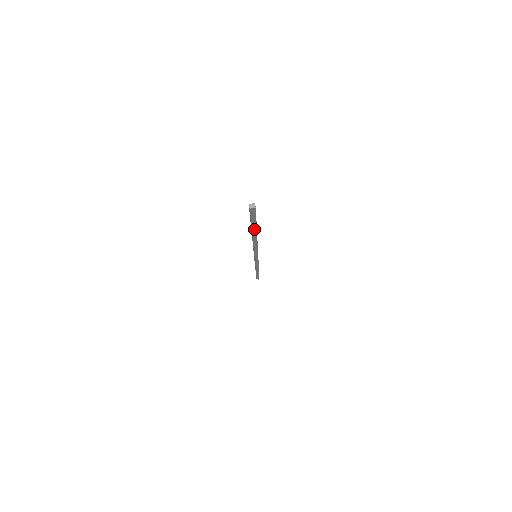
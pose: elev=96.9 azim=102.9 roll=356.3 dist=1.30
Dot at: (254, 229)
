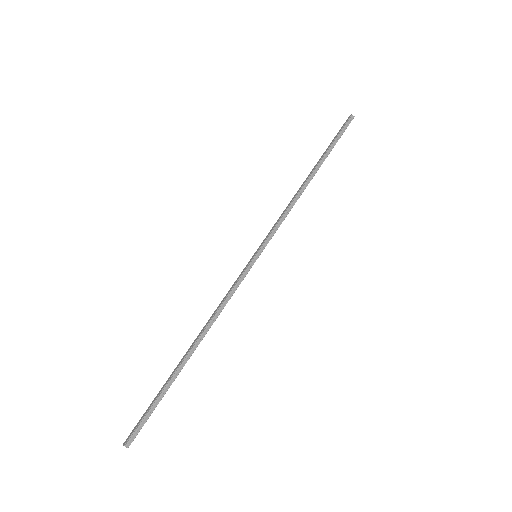
Dot at: (173, 377)
